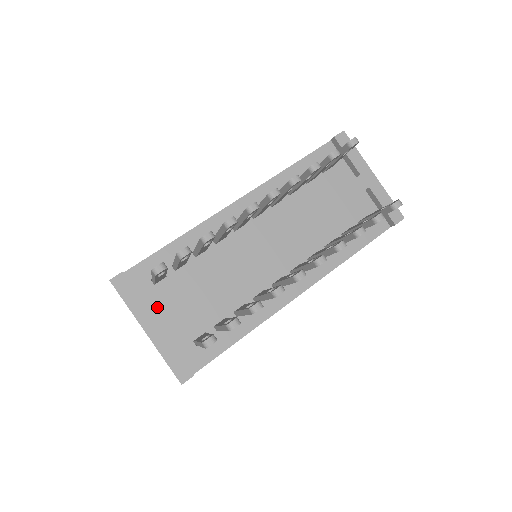
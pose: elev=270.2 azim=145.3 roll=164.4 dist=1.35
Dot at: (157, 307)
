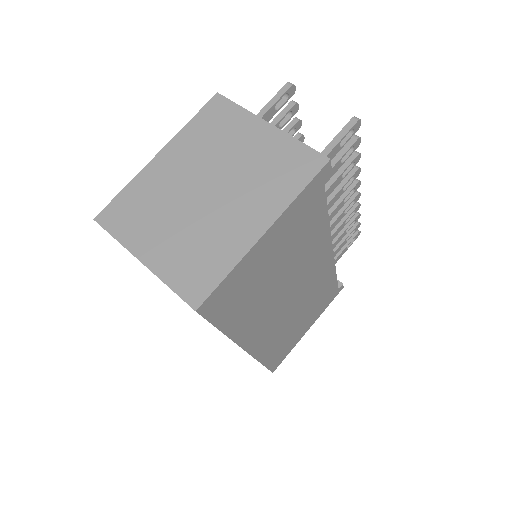
Dot at: occluded
